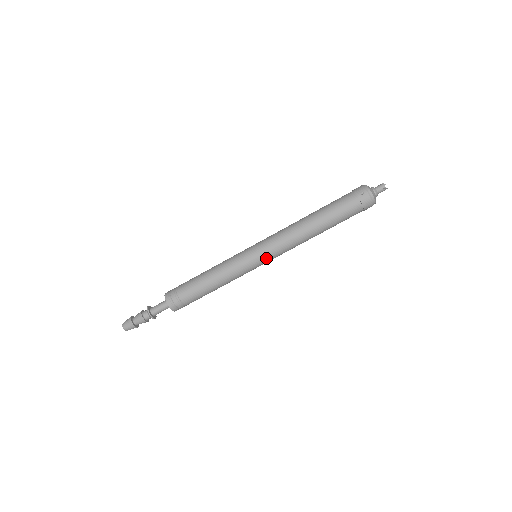
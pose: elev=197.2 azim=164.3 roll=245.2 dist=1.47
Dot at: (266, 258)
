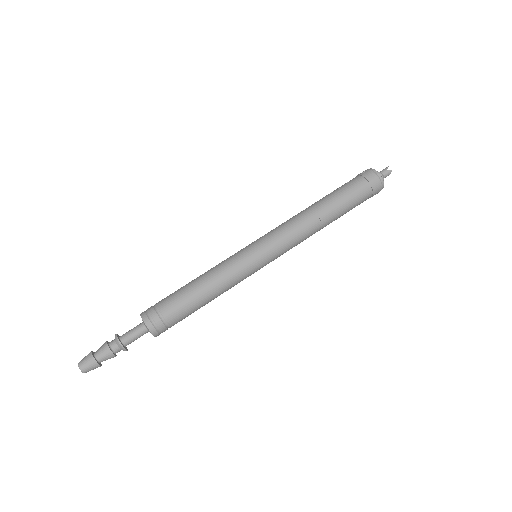
Dot at: (266, 247)
